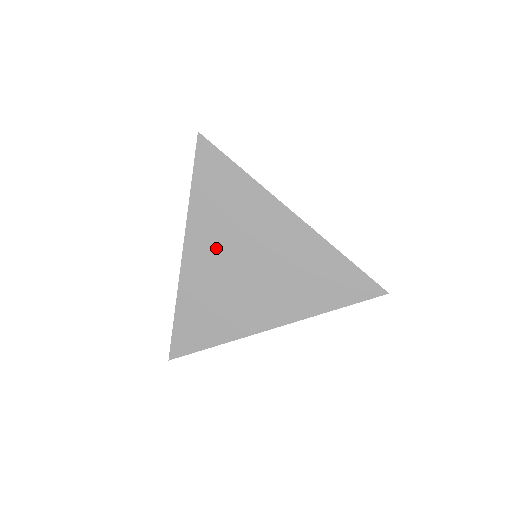
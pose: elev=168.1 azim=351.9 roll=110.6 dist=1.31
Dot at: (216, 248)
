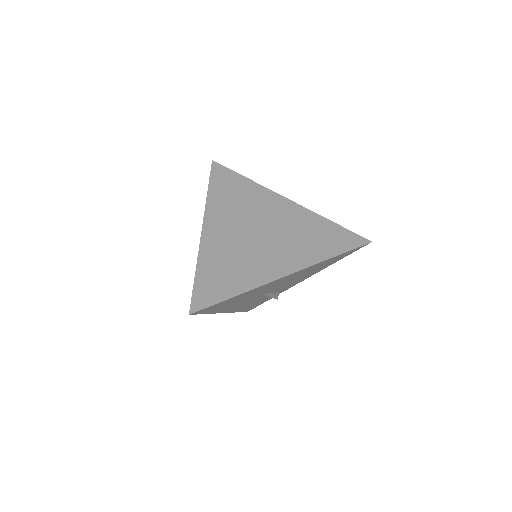
Dot at: (231, 222)
